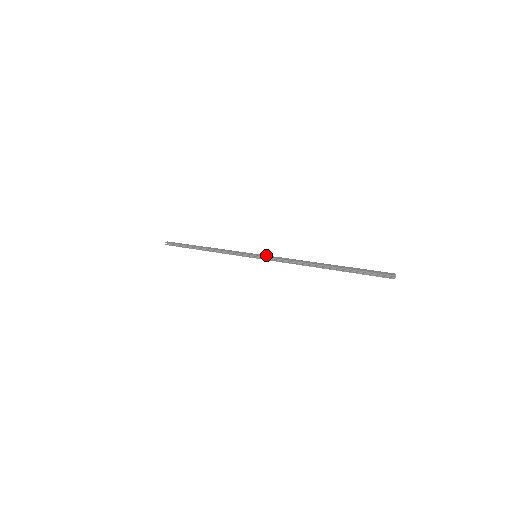
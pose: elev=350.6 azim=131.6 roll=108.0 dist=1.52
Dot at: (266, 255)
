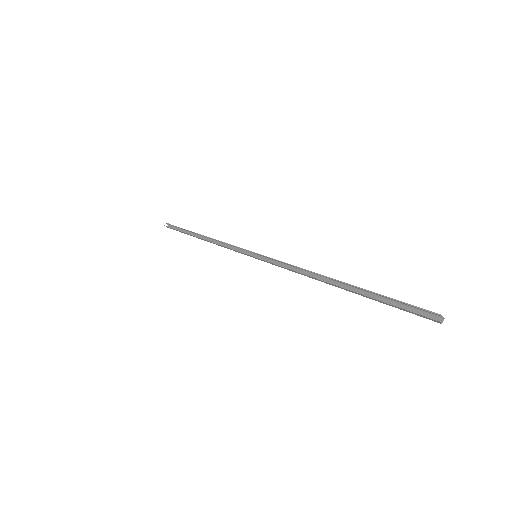
Dot at: (269, 258)
